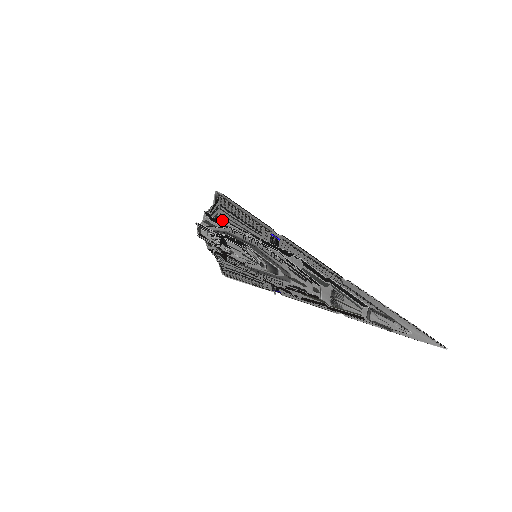
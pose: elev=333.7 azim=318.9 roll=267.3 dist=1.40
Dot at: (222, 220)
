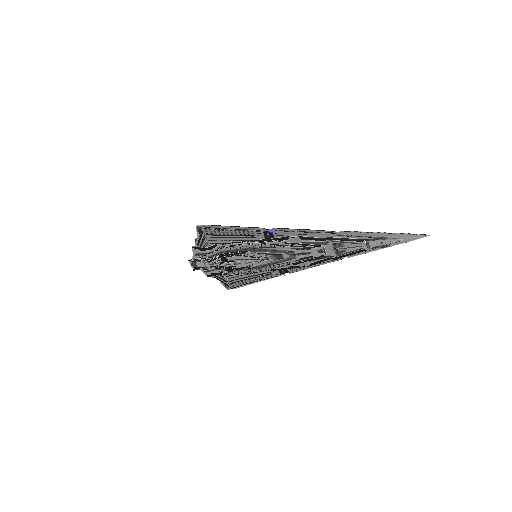
Dot at: (213, 245)
